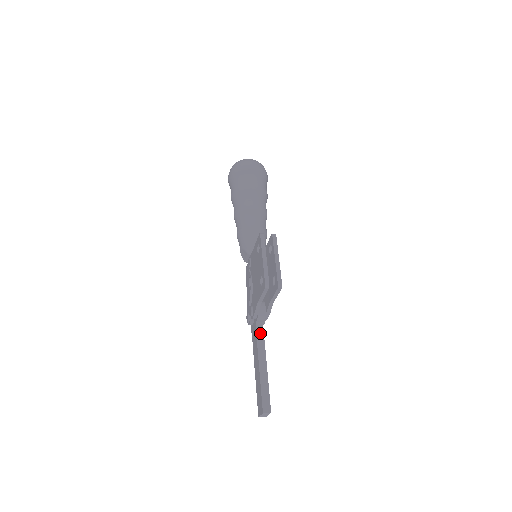
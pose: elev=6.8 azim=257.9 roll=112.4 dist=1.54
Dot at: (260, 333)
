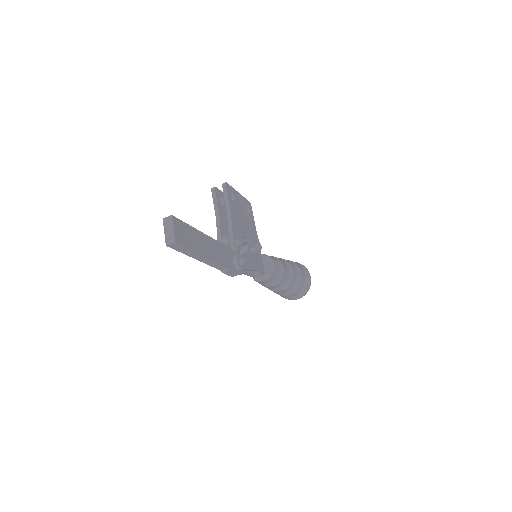
Dot at: occluded
